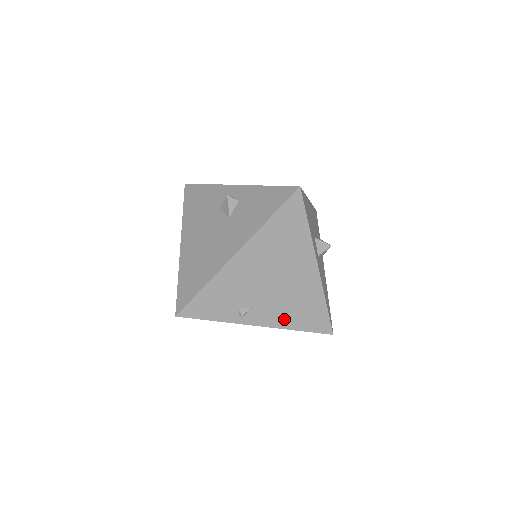
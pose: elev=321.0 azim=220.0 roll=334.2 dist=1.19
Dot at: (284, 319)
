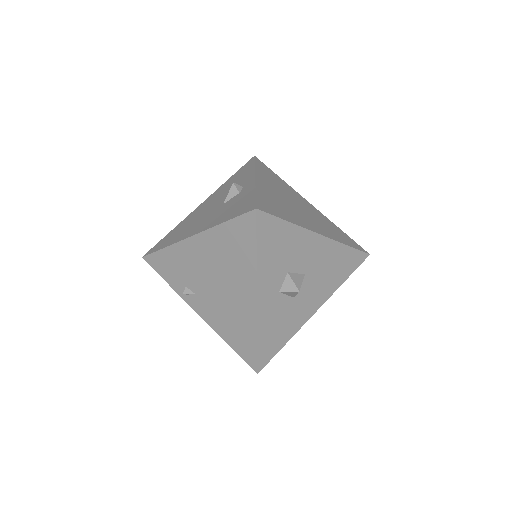
Dot at: (218, 324)
